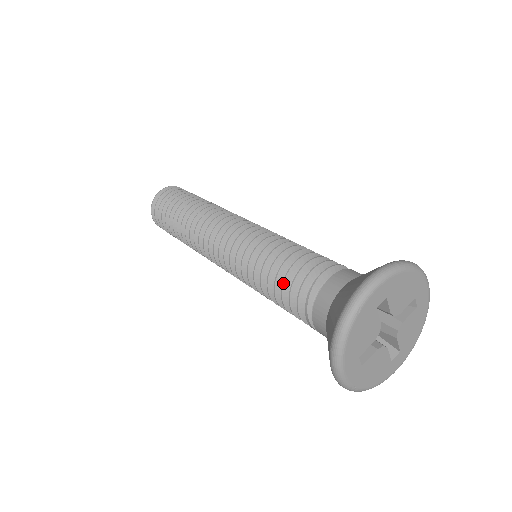
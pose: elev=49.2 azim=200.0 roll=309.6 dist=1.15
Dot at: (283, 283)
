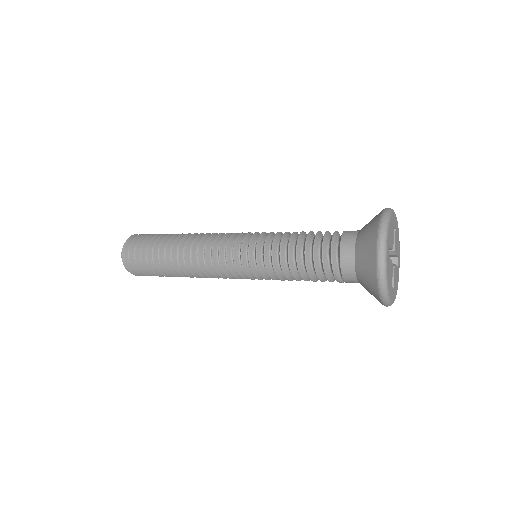
Dot at: (307, 271)
